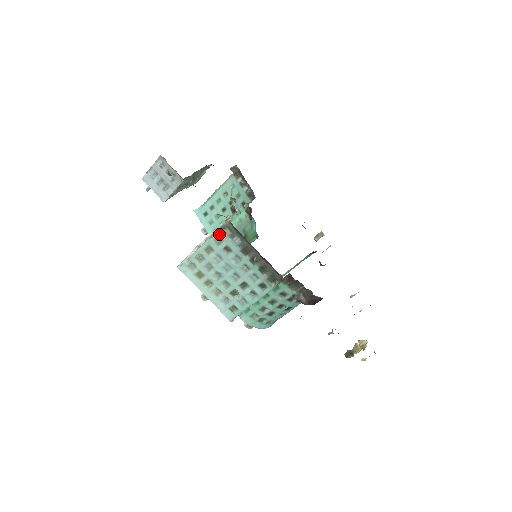
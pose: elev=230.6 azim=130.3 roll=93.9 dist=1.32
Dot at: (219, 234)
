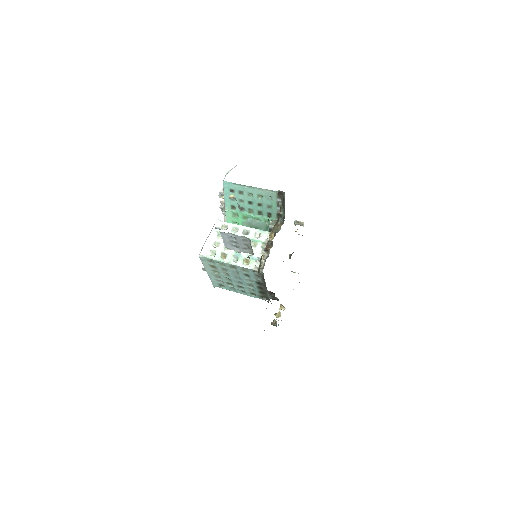
Dot at: (249, 270)
